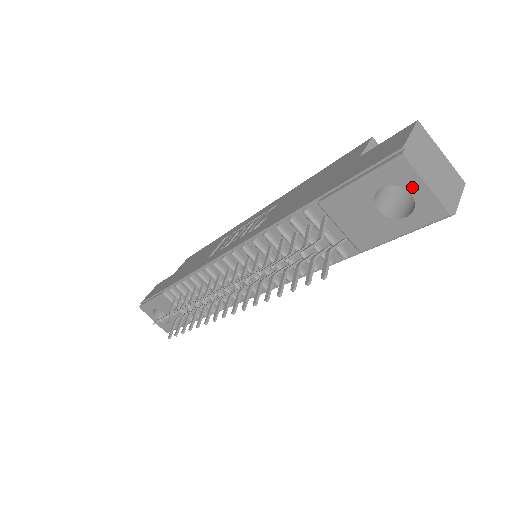
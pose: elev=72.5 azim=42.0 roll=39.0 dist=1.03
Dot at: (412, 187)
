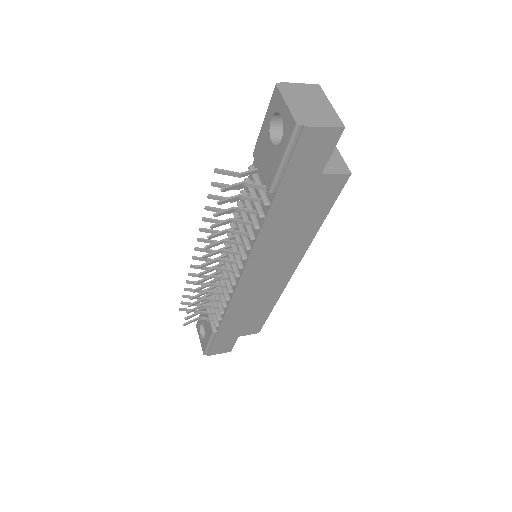
Dot at: (281, 109)
